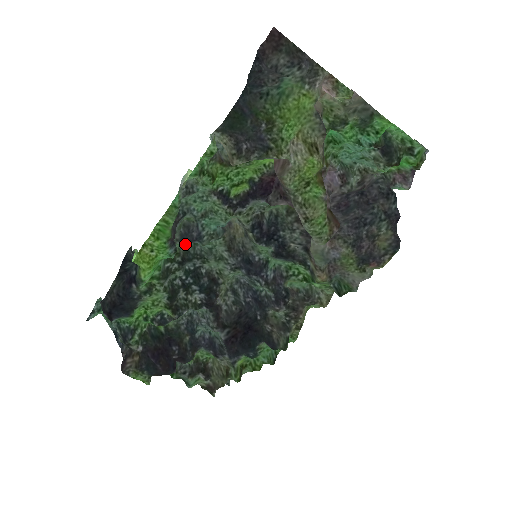
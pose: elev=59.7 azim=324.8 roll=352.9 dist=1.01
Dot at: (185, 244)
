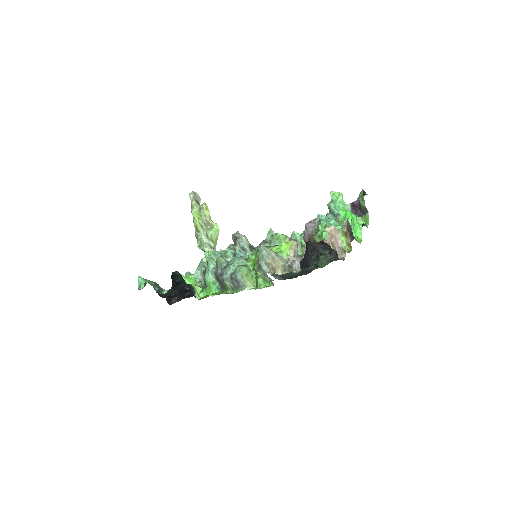
Dot at: (209, 255)
